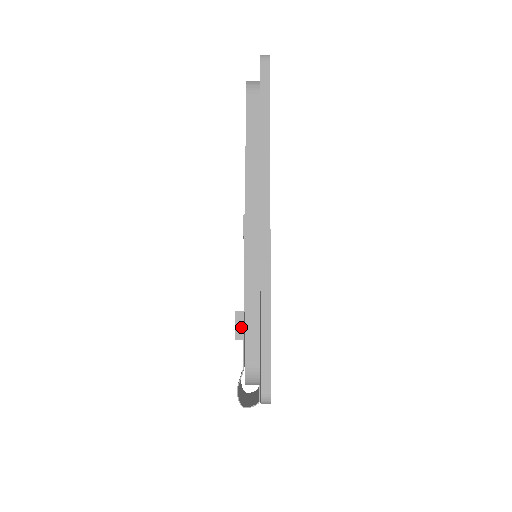
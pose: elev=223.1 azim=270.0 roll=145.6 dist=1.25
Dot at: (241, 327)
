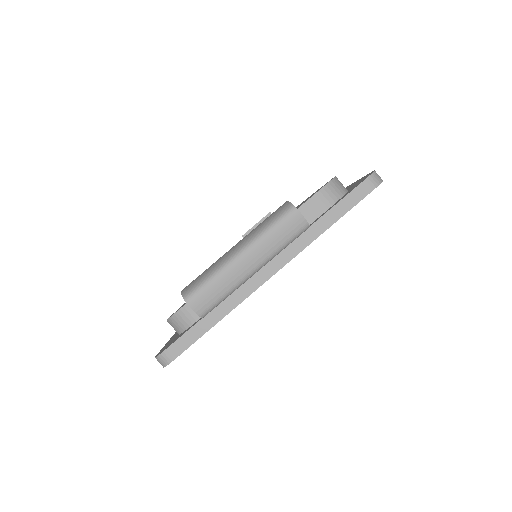
Dot at: occluded
